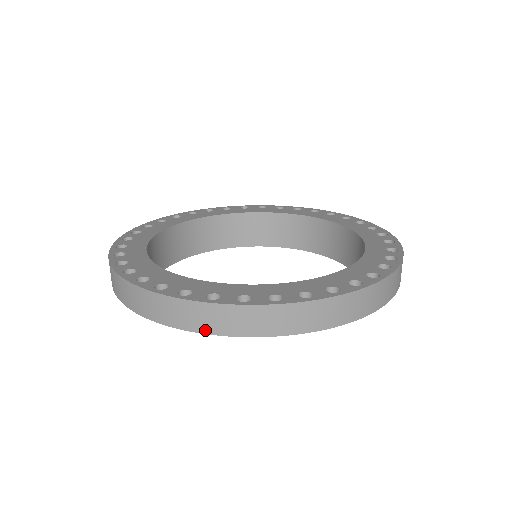
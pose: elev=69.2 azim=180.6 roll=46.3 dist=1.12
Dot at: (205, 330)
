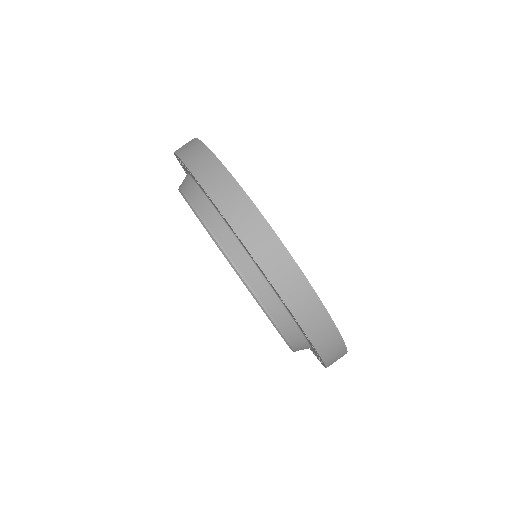
Dot at: (271, 277)
